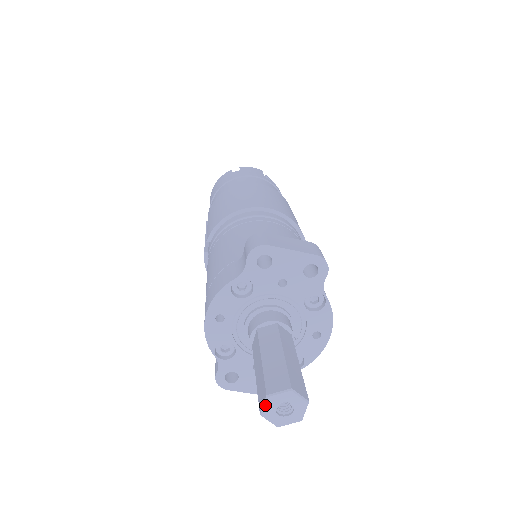
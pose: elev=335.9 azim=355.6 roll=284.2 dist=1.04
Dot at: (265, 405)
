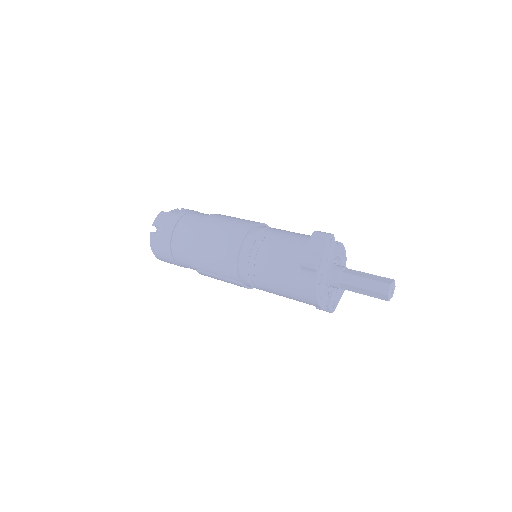
Dot at: (389, 298)
